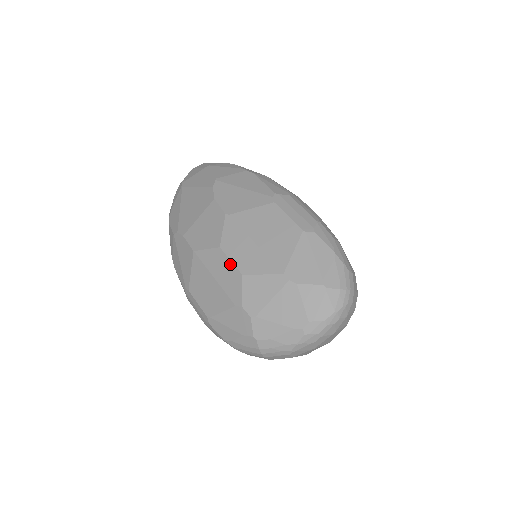
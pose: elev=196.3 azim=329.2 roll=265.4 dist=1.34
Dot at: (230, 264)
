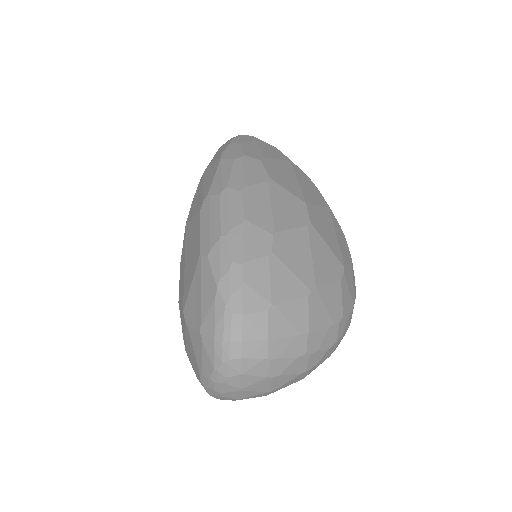
Dot at: occluded
